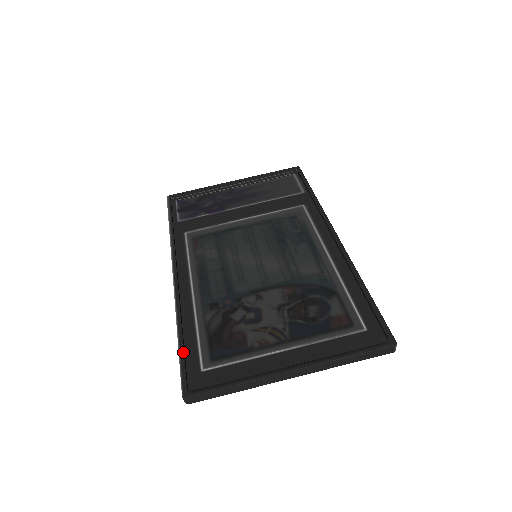
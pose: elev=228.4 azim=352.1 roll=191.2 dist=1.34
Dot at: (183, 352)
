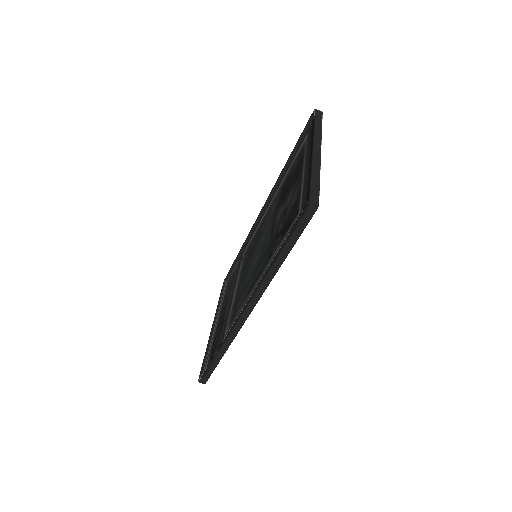
Dot at: occluded
